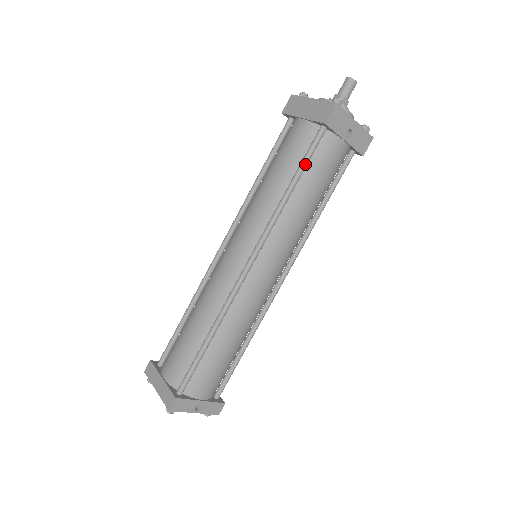
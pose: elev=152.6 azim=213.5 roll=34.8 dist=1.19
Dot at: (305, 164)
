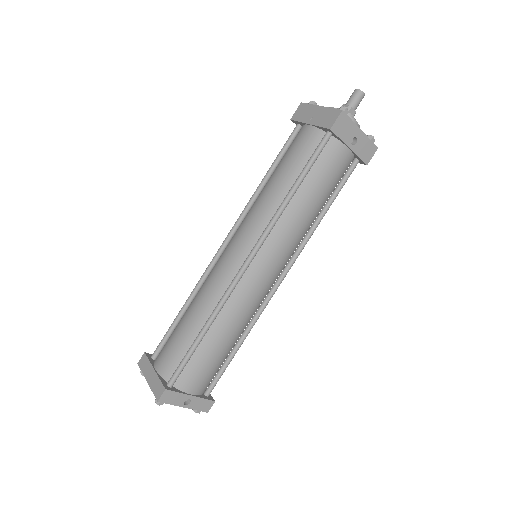
Dot at: (309, 167)
